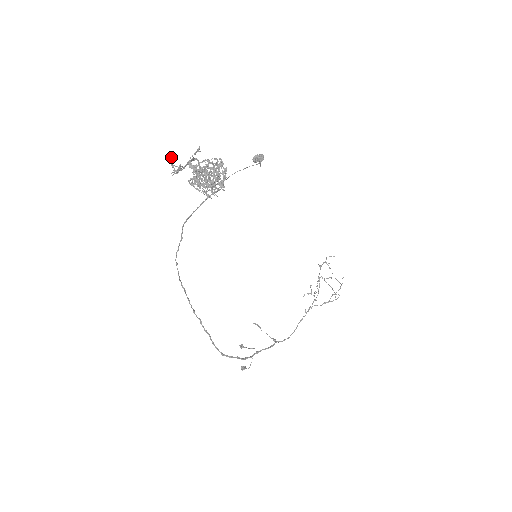
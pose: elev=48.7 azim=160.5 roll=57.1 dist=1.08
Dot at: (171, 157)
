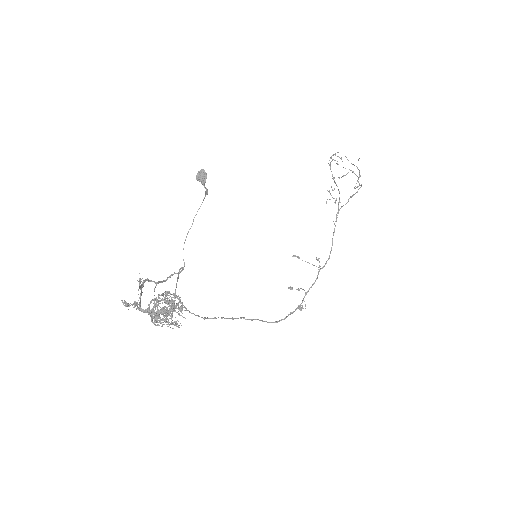
Dot at: (122, 302)
